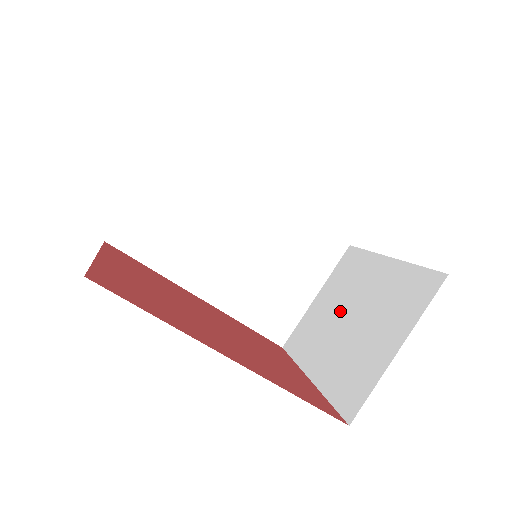
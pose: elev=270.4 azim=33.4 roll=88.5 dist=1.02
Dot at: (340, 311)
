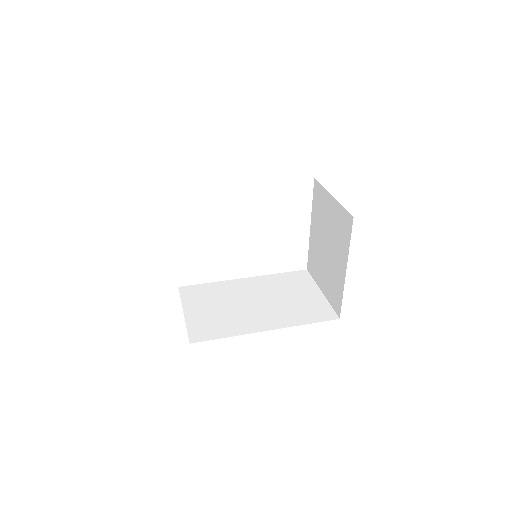
Dot at: (325, 259)
